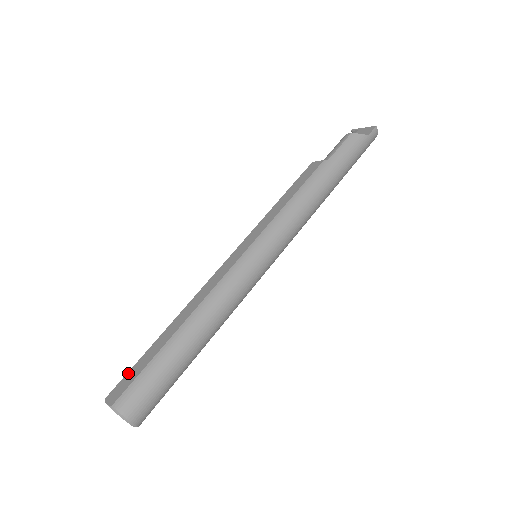
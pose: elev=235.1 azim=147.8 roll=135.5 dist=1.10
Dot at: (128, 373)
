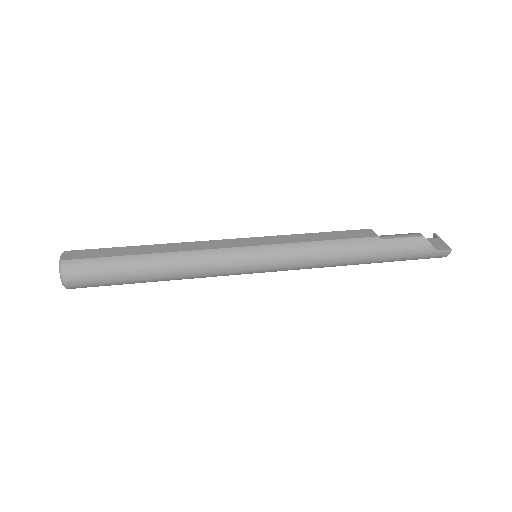
Dot at: (93, 249)
